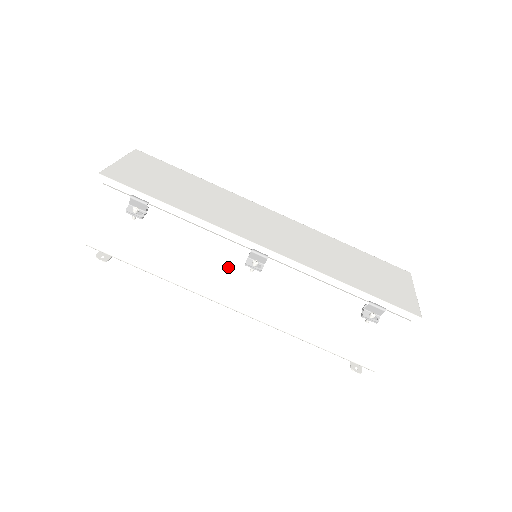
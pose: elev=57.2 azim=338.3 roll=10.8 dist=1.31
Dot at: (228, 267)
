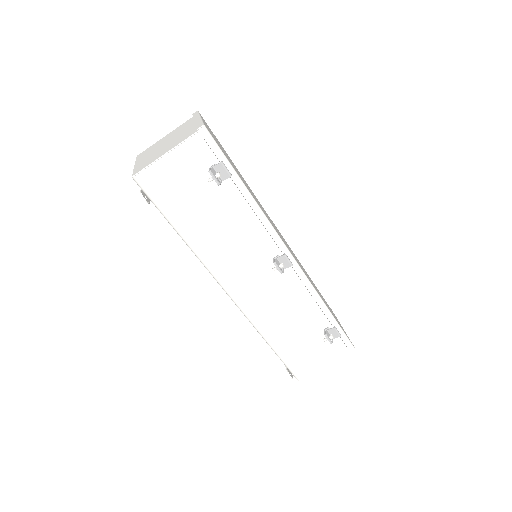
Dot at: (252, 258)
